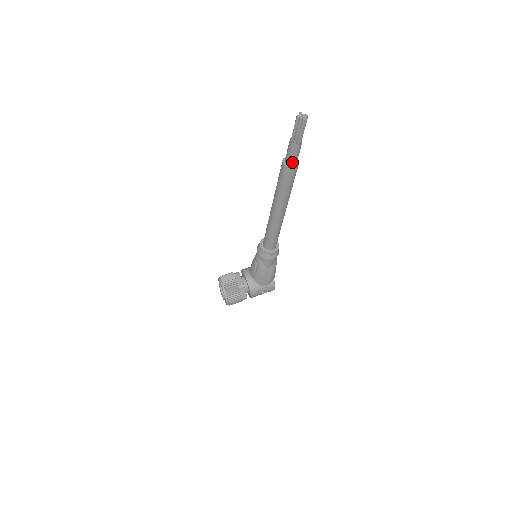
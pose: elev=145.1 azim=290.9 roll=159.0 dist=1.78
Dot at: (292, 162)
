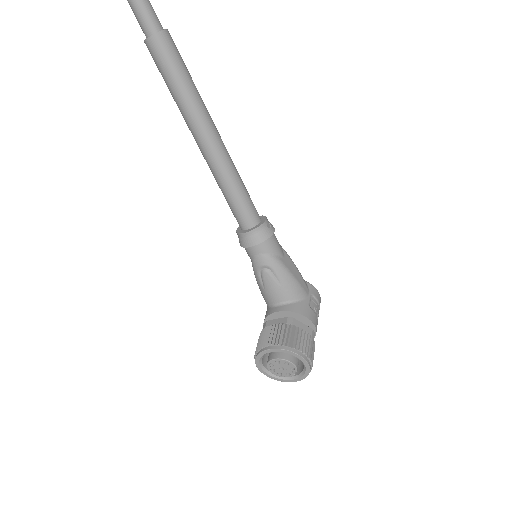
Dot at: (156, 23)
